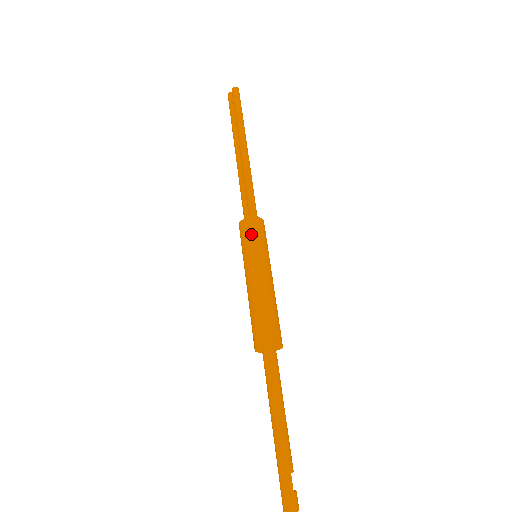
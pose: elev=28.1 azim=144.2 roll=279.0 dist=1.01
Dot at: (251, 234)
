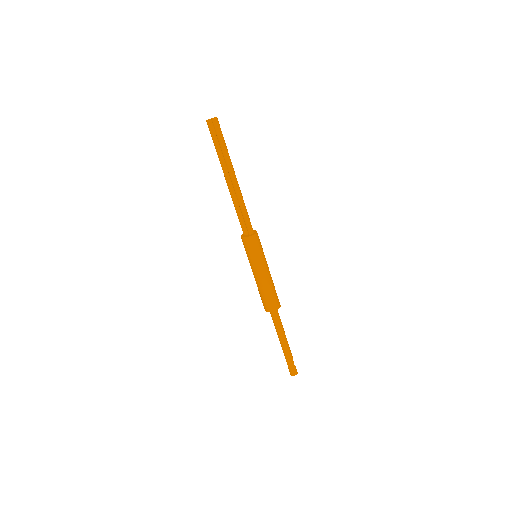
Dot at: (255, 247)
